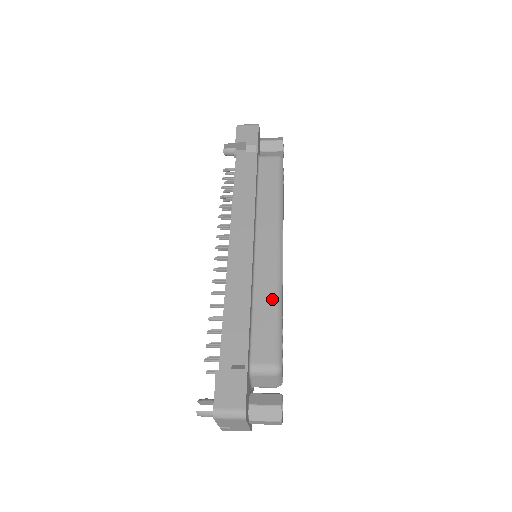
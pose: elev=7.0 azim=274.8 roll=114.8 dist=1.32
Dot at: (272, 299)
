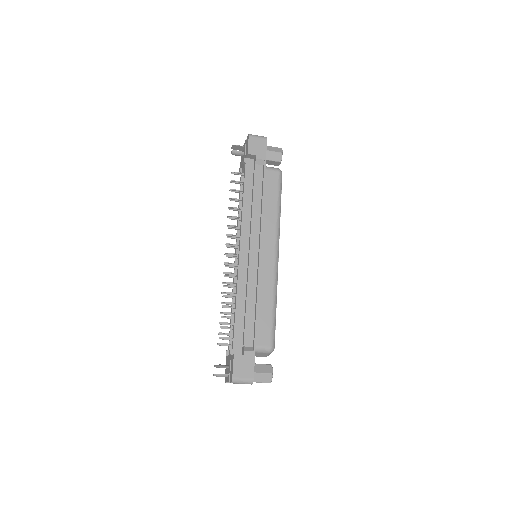
Dot at: (271, 298)
